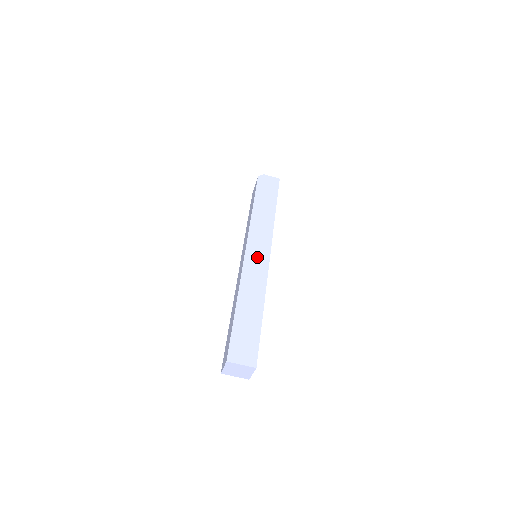
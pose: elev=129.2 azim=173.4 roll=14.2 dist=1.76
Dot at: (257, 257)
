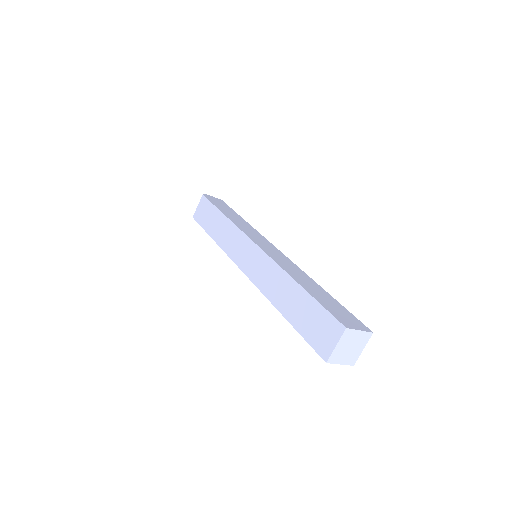
Dot at: (269, 248)
